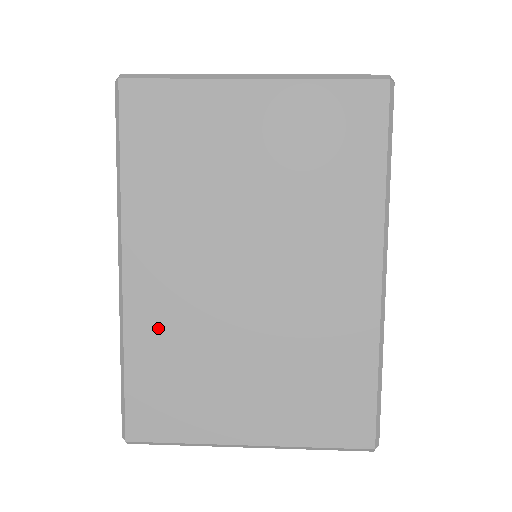
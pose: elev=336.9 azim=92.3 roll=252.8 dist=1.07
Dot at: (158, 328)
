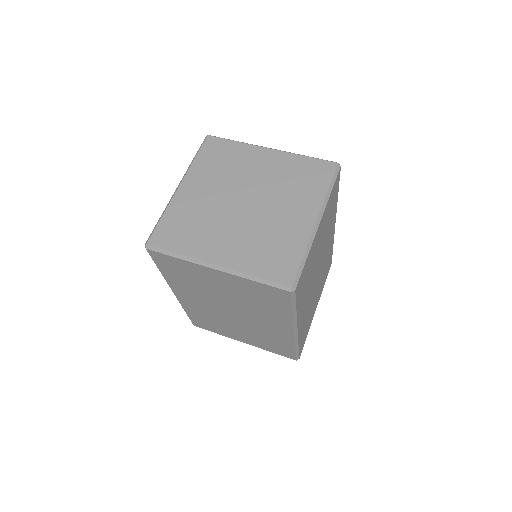
Dot at: (196, 311)
